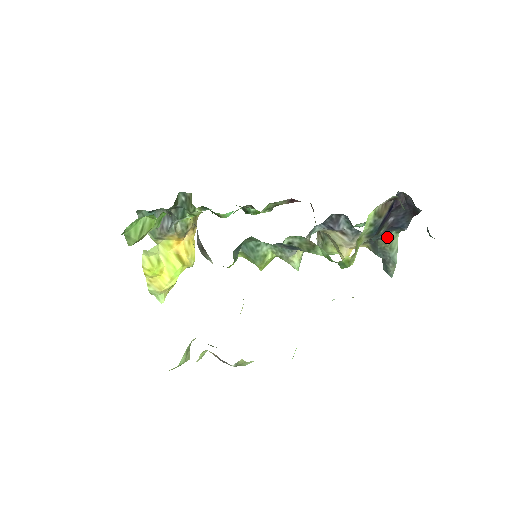
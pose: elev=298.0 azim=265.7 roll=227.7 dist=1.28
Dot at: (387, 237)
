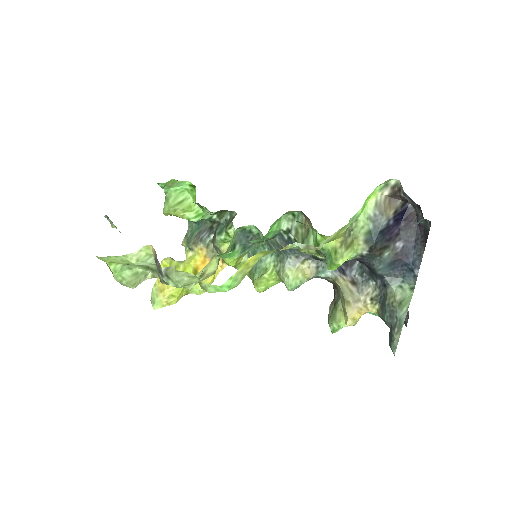
Dot at: (398, 288)
